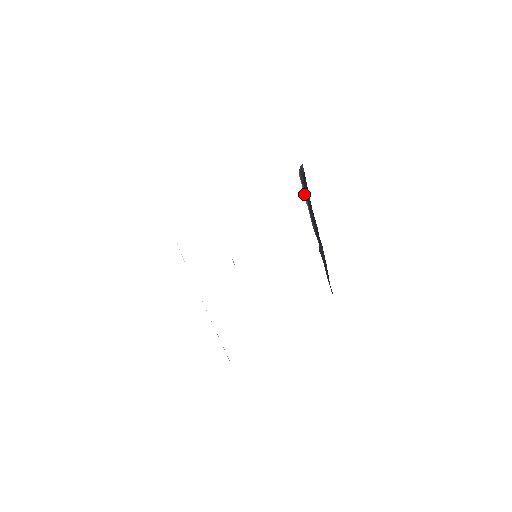
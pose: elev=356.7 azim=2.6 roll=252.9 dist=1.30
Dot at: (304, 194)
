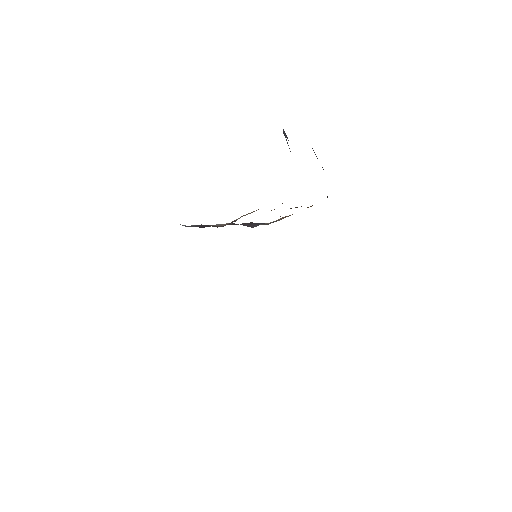
Dot at: occluded
